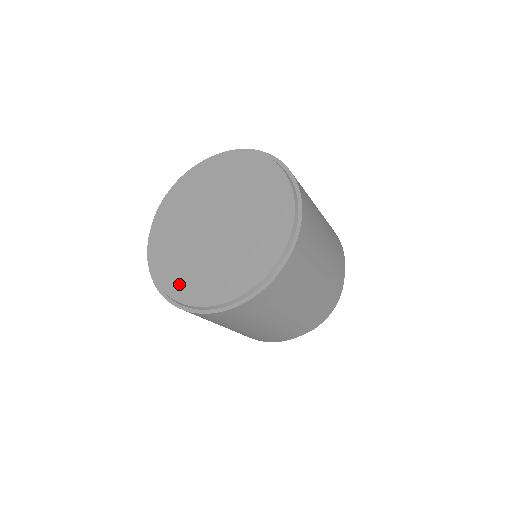
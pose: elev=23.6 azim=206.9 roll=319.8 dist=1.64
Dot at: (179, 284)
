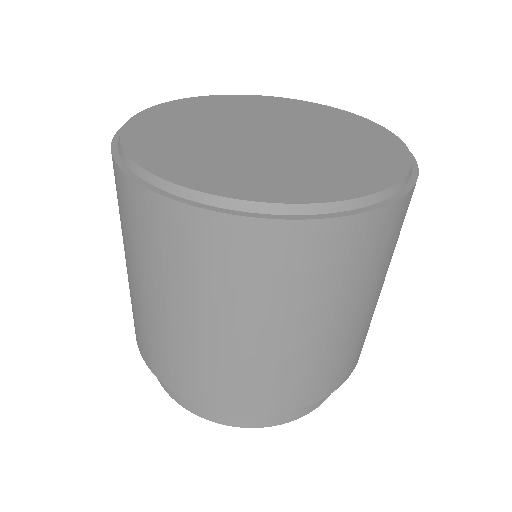
Dot at: (229, 181)
